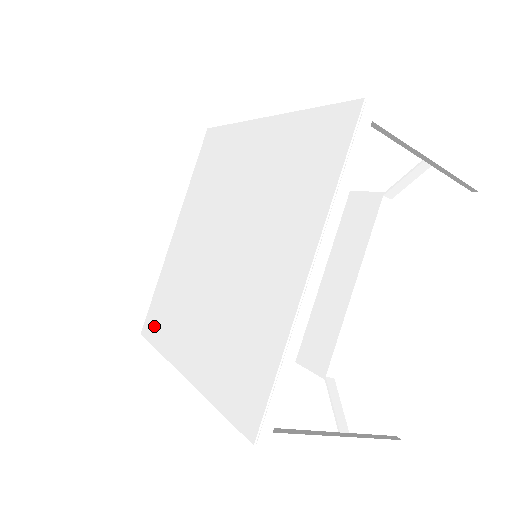
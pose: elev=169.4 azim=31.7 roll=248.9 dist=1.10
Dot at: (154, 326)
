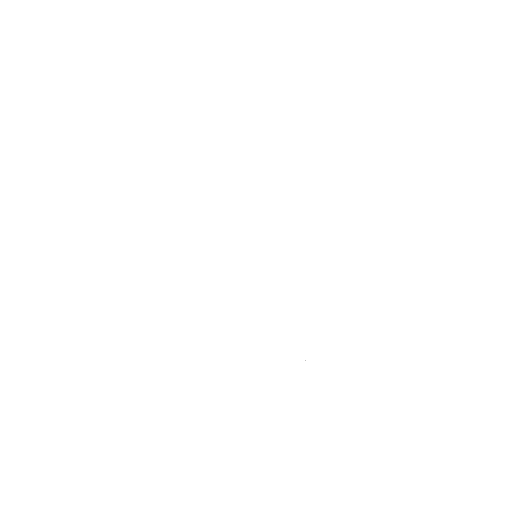
Dot at: (170, 343)
